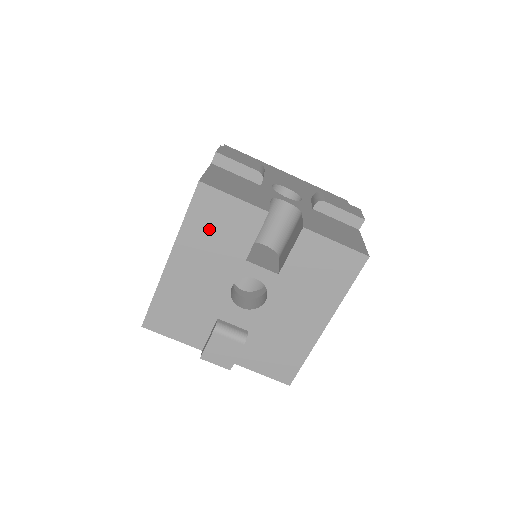
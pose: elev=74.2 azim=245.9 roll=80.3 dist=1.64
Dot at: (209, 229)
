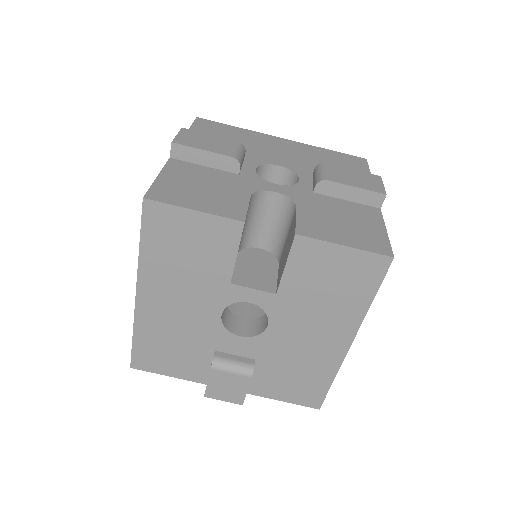
Dot at: (174, 254)
